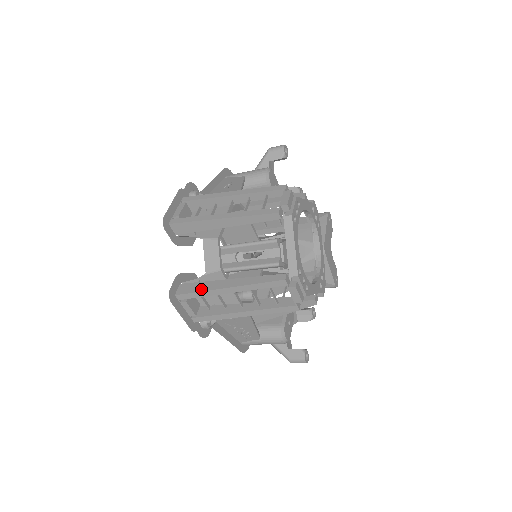
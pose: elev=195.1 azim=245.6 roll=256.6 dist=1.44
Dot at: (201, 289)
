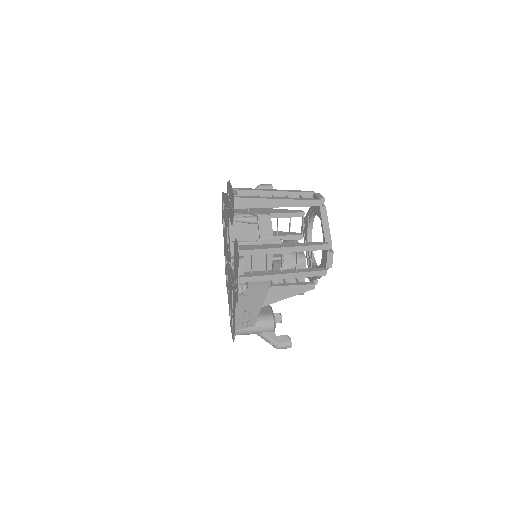
Dot at: (261, 248)
